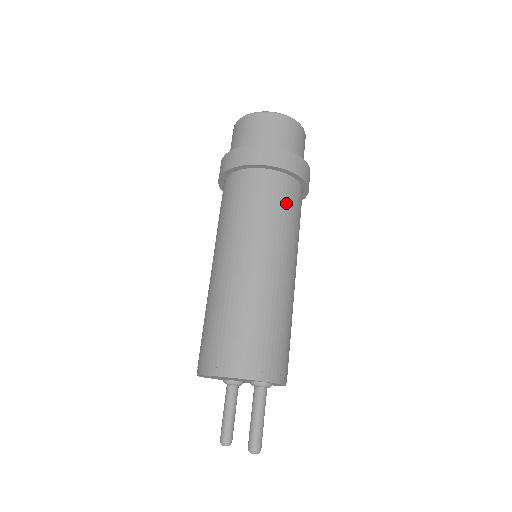
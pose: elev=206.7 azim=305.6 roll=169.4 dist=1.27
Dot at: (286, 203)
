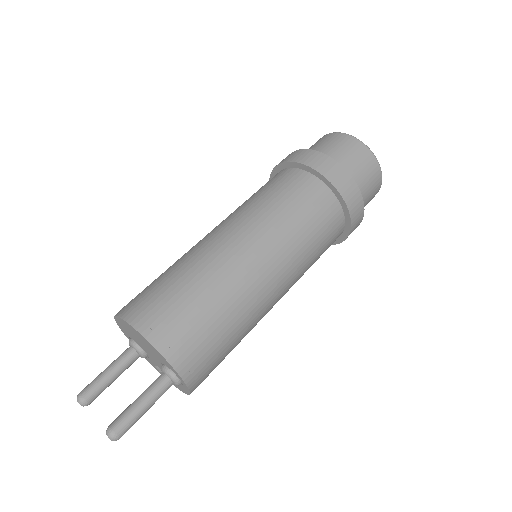
Dot at: (324, 237)
